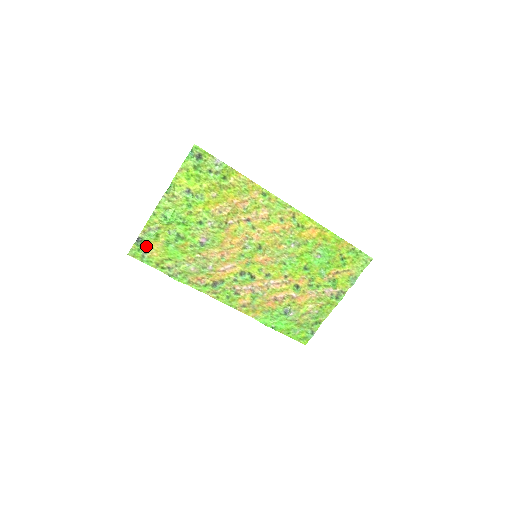
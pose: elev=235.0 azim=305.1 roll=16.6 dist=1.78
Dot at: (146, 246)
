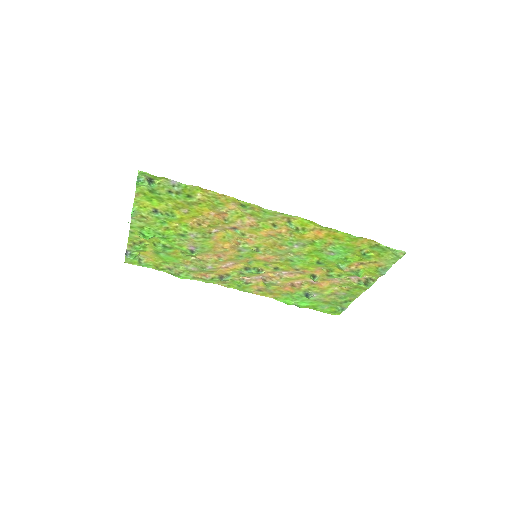
Dot at: (139, 255)
